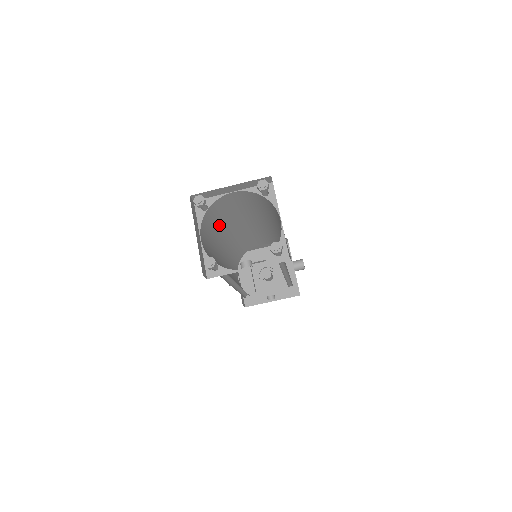
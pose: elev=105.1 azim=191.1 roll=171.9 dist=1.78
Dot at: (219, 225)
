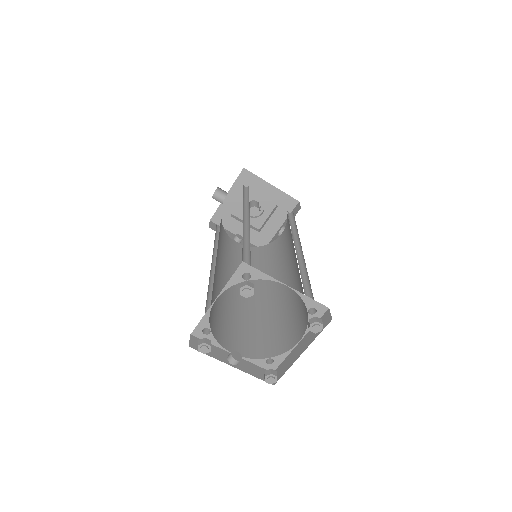
Dot at: (248, 247)
